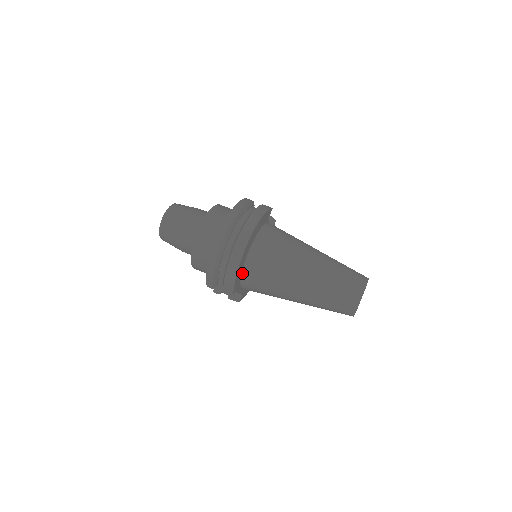
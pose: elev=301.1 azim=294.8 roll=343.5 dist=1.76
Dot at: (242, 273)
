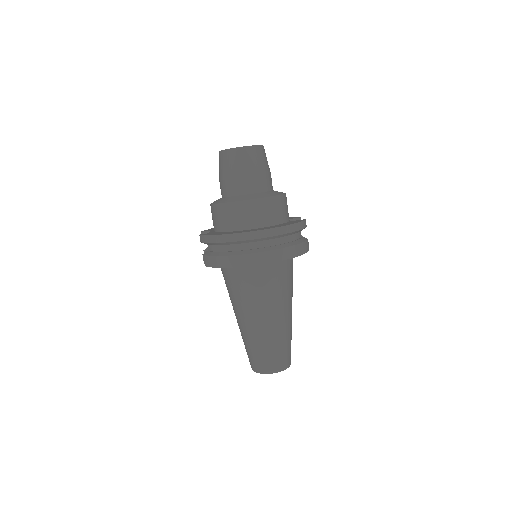
Dot at: occluded
